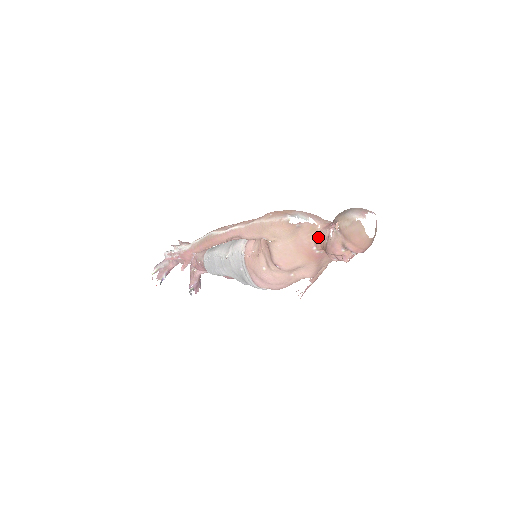
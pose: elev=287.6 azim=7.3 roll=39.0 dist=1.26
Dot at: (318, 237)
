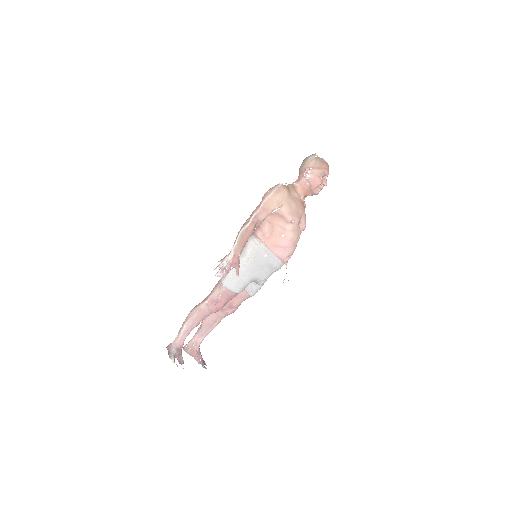
Dot at: (301, 187)
